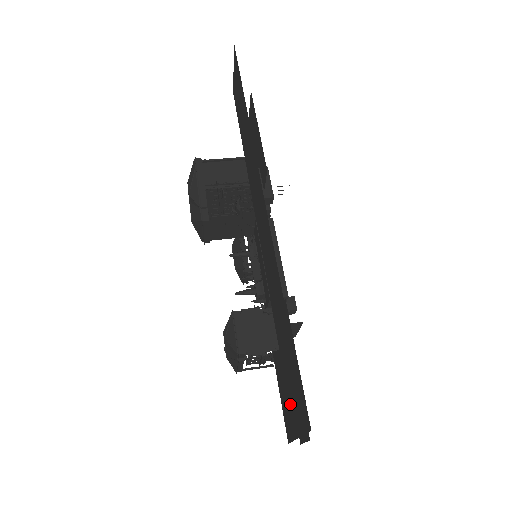
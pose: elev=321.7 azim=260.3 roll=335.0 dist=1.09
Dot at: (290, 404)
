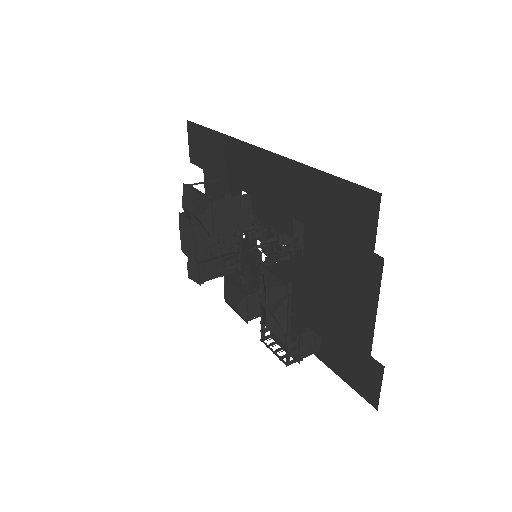
Dot at: (356, 245)
